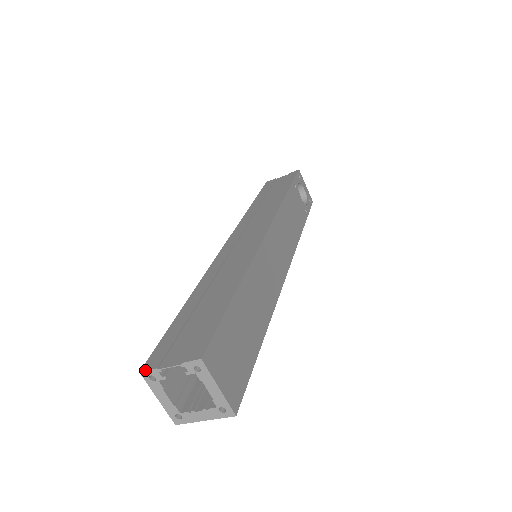
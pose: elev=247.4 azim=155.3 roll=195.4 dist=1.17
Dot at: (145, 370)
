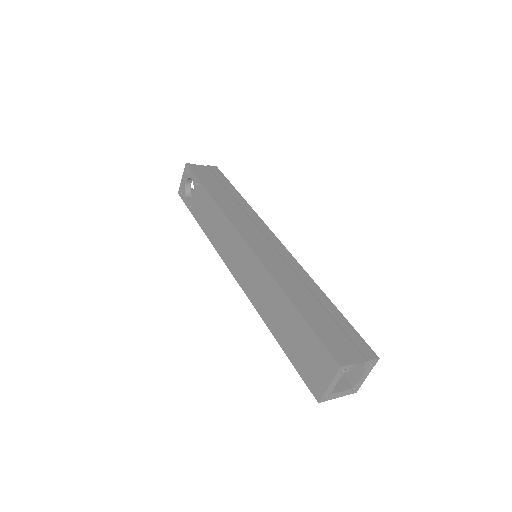
Dot at: (345, 366)
